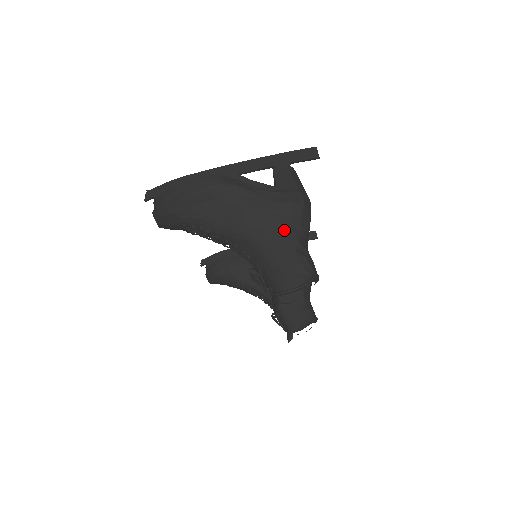
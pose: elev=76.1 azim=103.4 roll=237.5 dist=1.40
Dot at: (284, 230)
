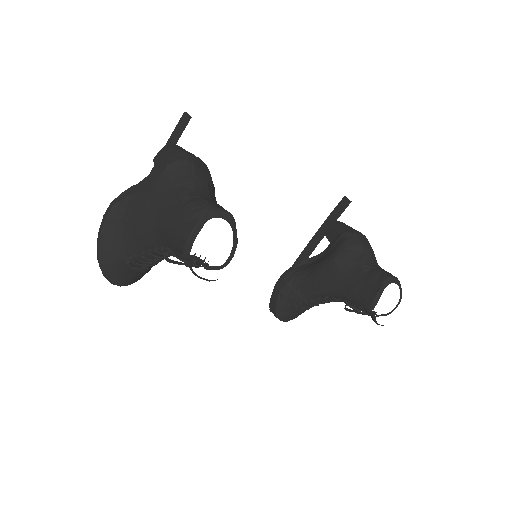
Dot at: (168, 197)
